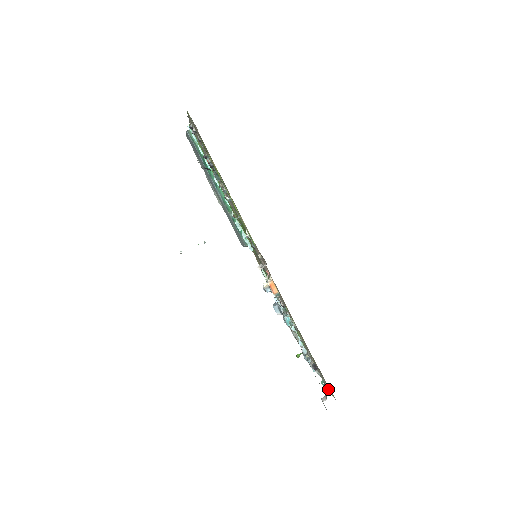
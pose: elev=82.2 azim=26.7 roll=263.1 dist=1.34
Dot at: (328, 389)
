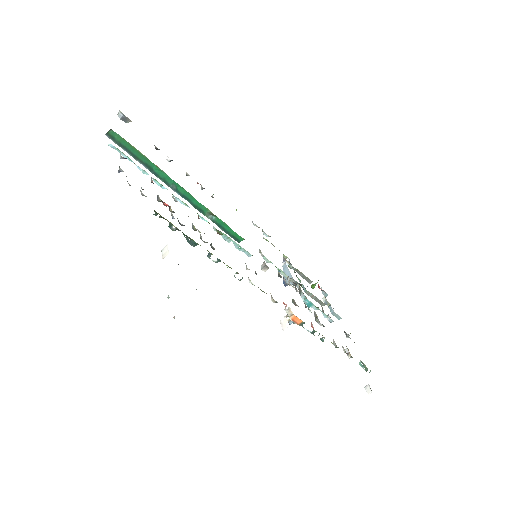
Dot at: occluded
